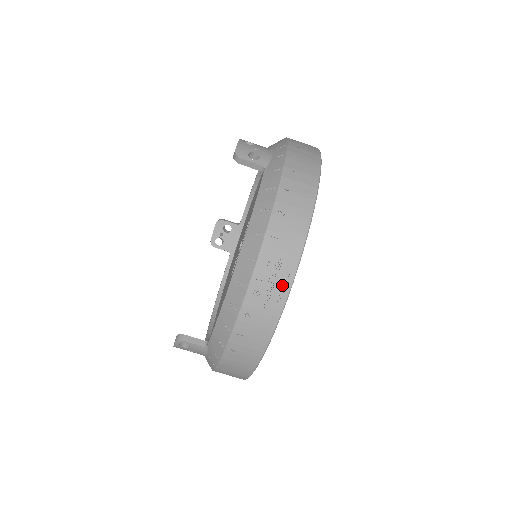
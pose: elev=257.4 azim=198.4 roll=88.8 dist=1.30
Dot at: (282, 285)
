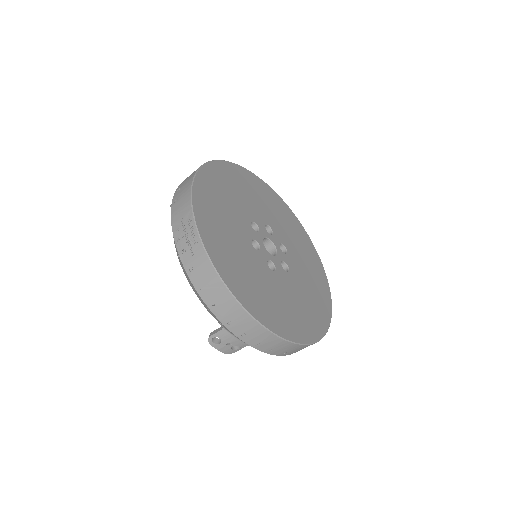
Dot at: (192, 232)
